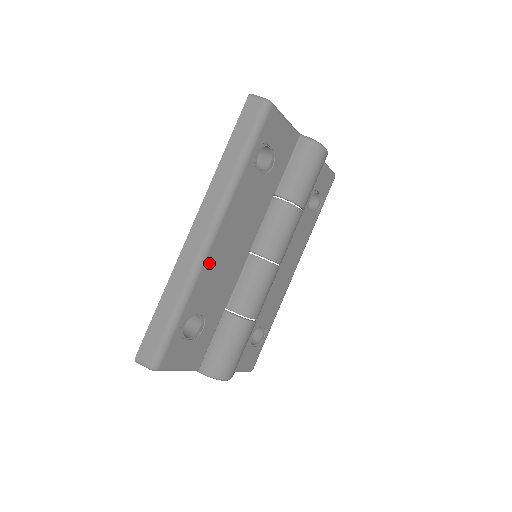
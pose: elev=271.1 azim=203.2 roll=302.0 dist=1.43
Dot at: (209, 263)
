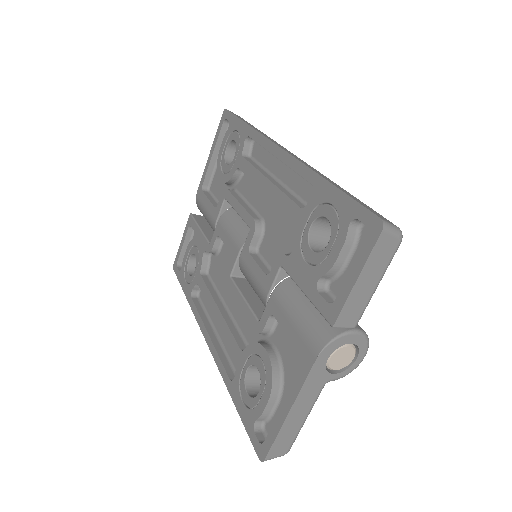
Dot at: occluded
